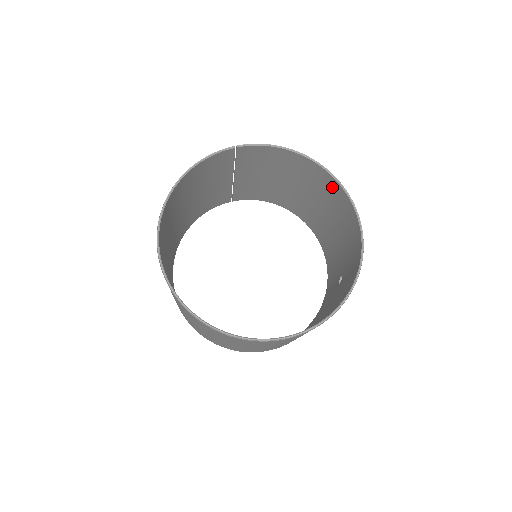
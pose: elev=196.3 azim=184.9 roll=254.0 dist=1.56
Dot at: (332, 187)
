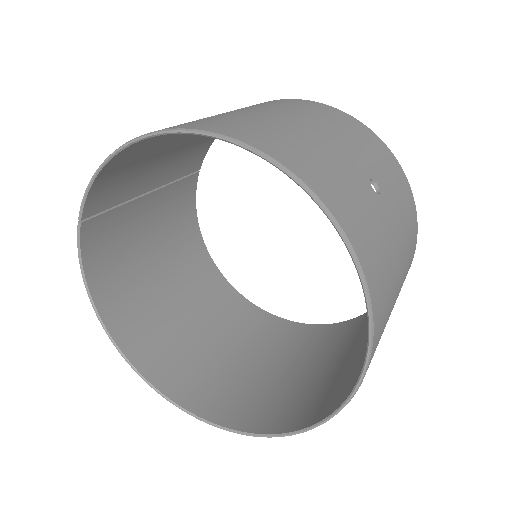
Dot at: occluded
